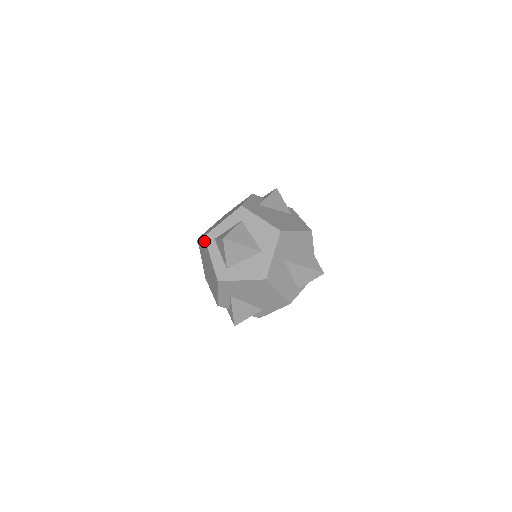
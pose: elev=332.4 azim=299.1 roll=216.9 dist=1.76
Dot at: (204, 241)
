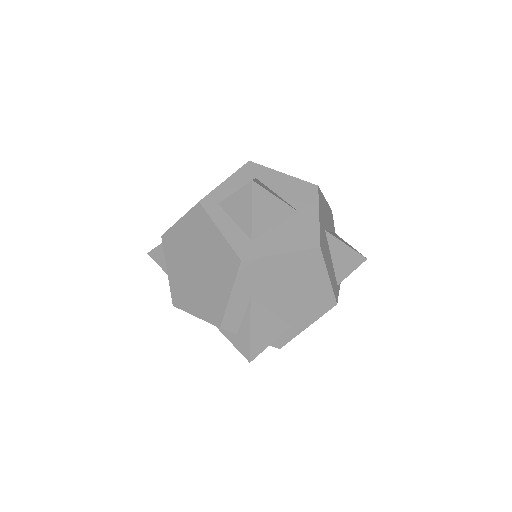
Dot at: (197, 212)
